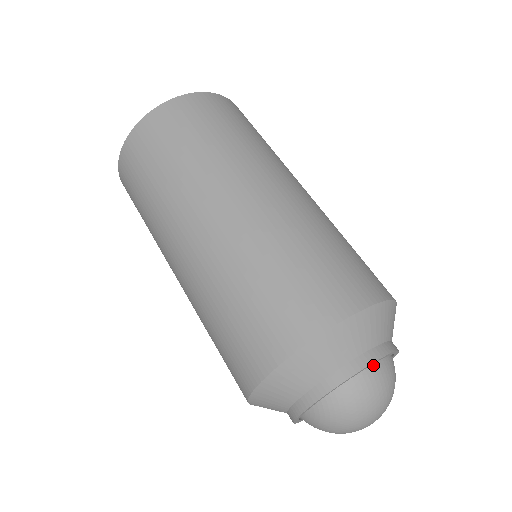
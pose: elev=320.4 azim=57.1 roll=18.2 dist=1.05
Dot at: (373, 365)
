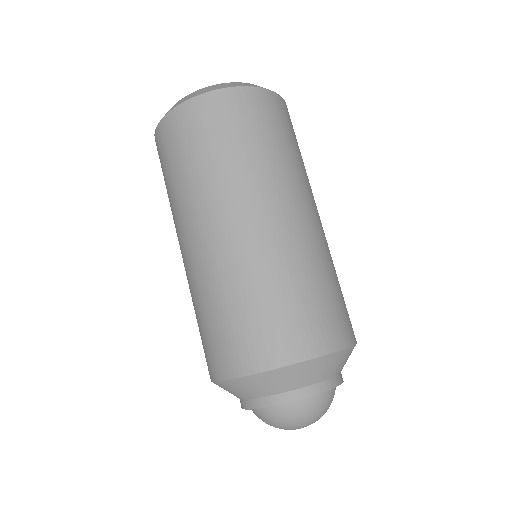
Dot at: (312, 395)
